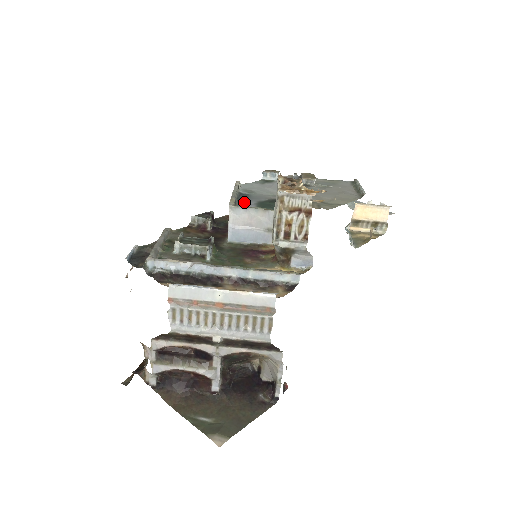
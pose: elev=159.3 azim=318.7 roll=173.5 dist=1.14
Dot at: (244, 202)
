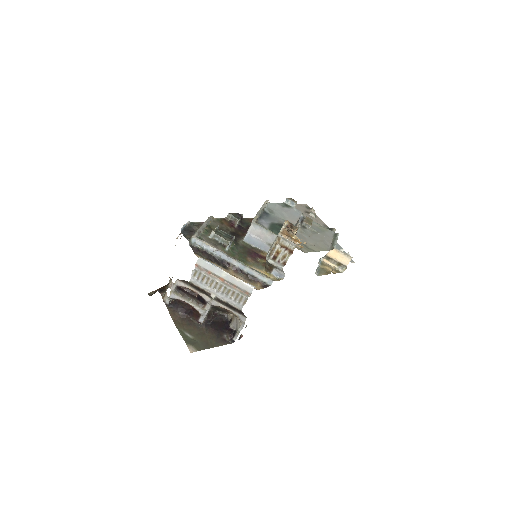
Dot at: (263, 220)
